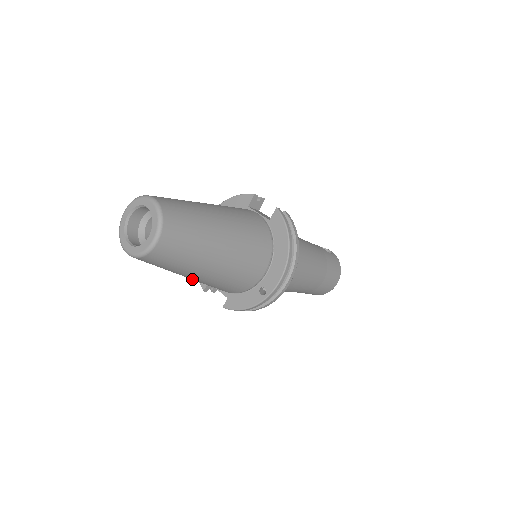
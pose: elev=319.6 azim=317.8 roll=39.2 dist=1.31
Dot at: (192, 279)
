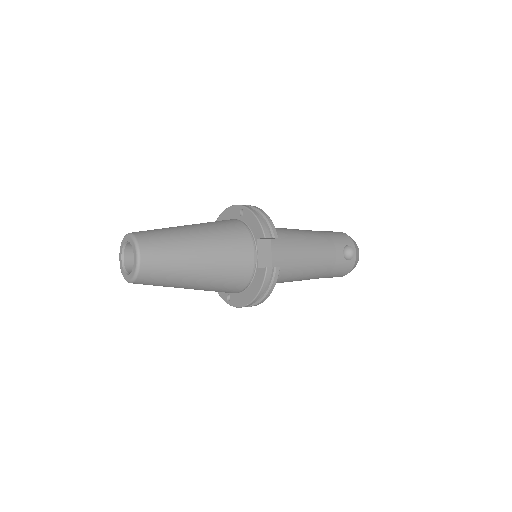
Dot at: occluded
